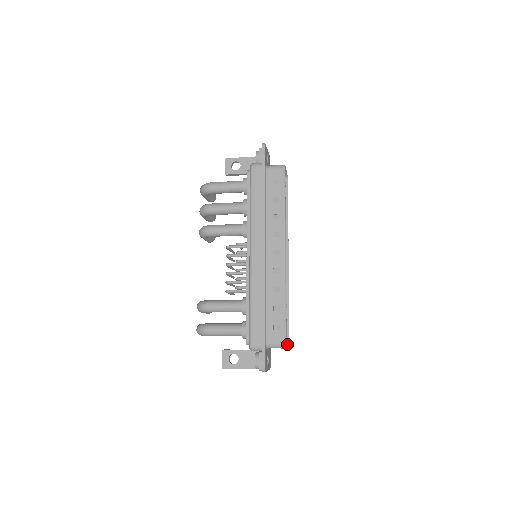
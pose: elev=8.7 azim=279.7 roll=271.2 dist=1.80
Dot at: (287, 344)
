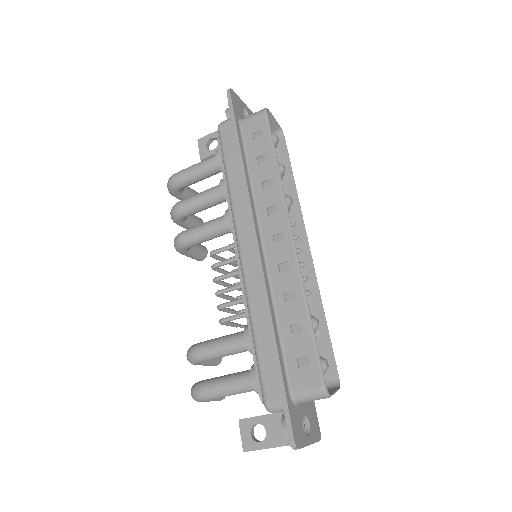
Dot at: (334, 389)
